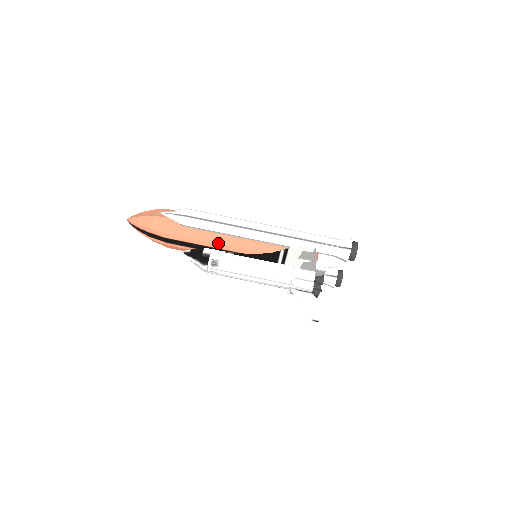
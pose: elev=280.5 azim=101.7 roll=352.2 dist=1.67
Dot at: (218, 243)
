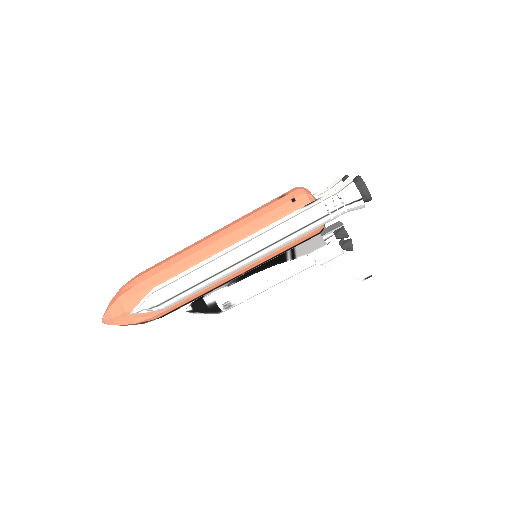
Dot at: (212, 286)
